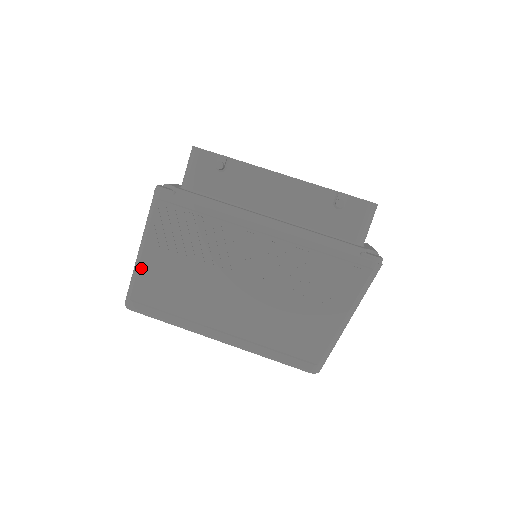
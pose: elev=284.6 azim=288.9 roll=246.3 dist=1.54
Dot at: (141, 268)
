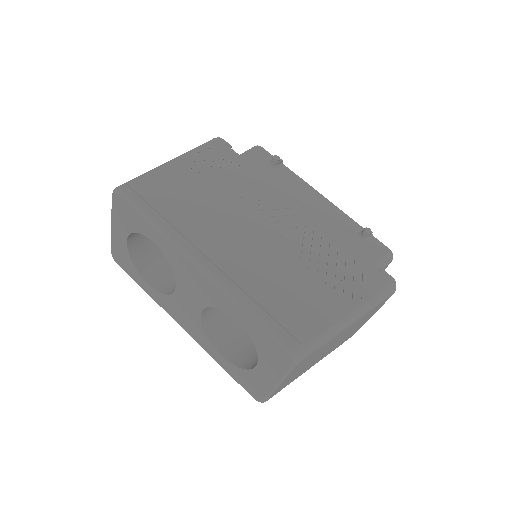
Dot at: (161, 170)
